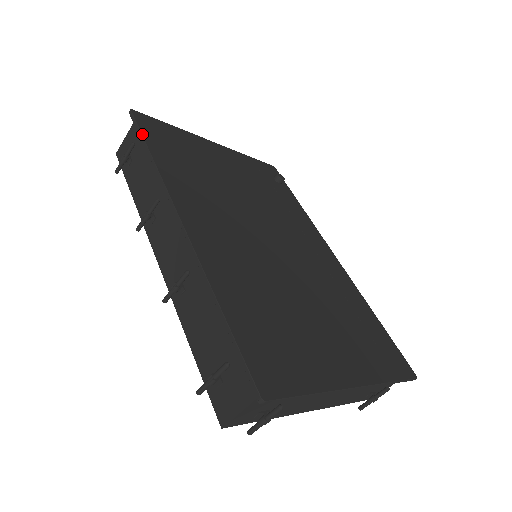
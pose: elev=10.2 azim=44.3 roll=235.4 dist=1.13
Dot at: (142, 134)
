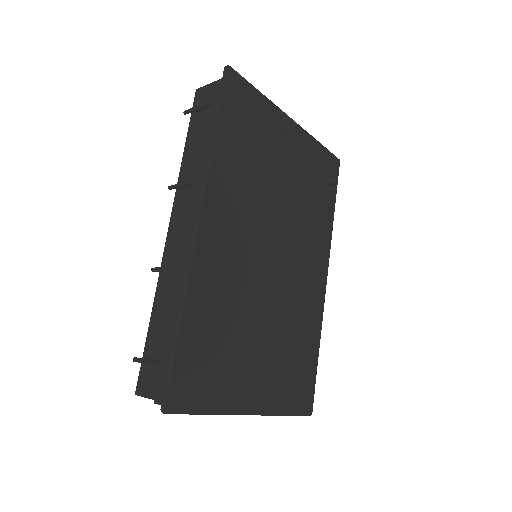
Dot at: (220, 104)
